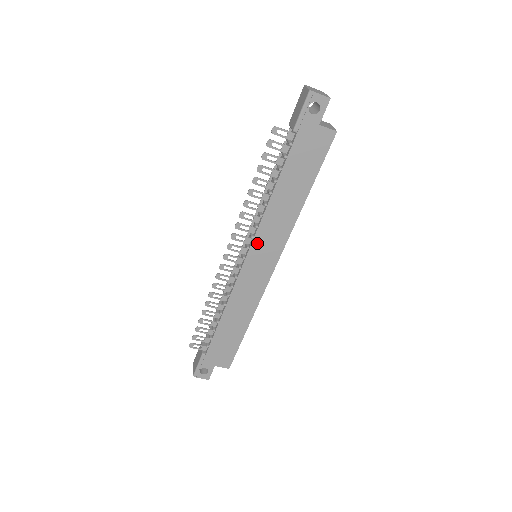
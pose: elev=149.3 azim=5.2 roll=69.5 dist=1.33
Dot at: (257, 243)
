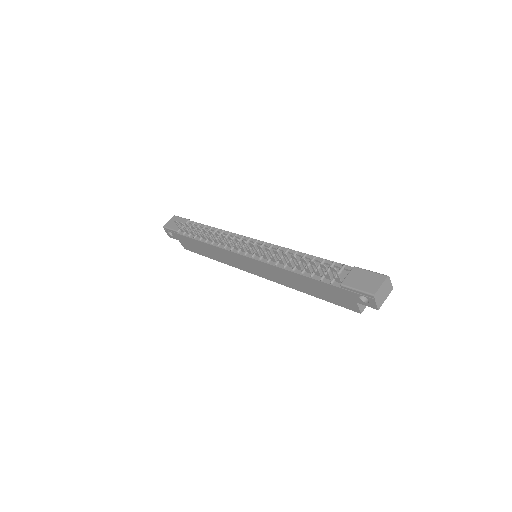
Dot at: (259, 263)
